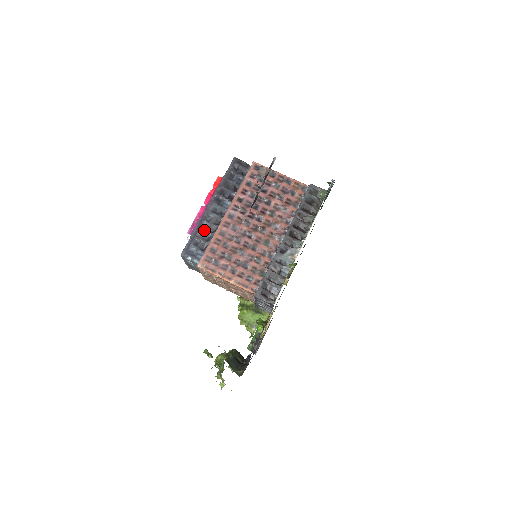
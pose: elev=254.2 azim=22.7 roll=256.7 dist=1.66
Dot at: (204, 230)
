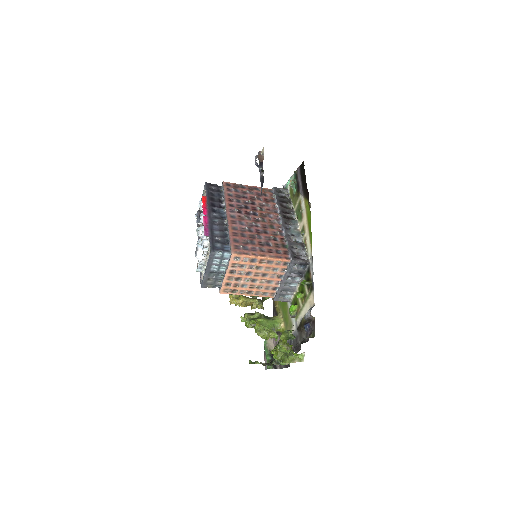
Dot at: (217, 231)
